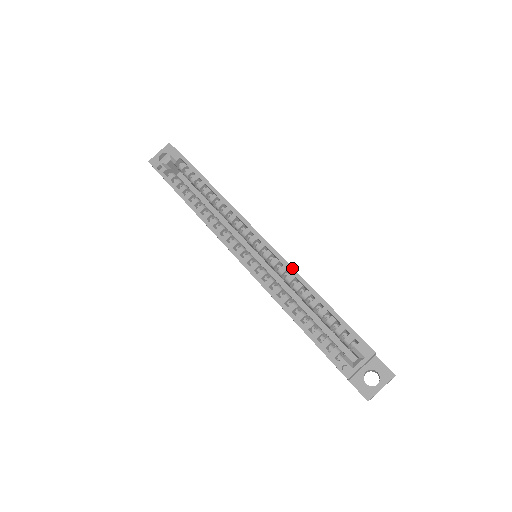
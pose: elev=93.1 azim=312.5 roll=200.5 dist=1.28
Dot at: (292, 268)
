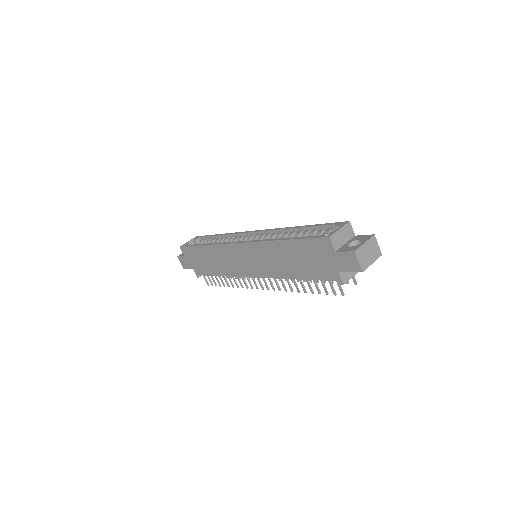
Dot at: (279, 228)
